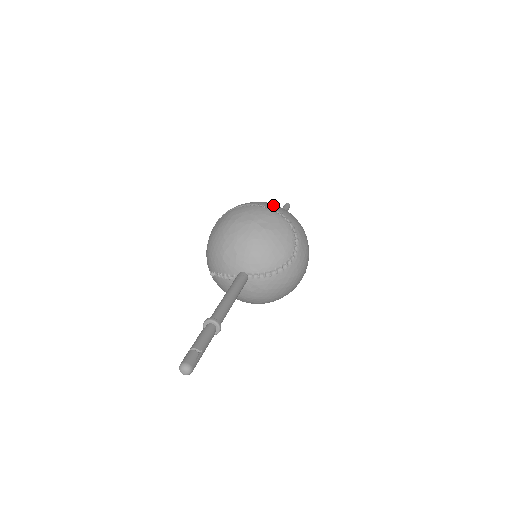
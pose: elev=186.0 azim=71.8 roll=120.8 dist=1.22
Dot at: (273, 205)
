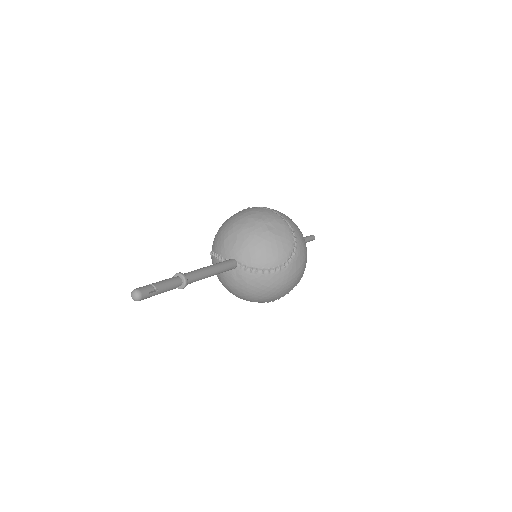
Dot at: (289, 218)
